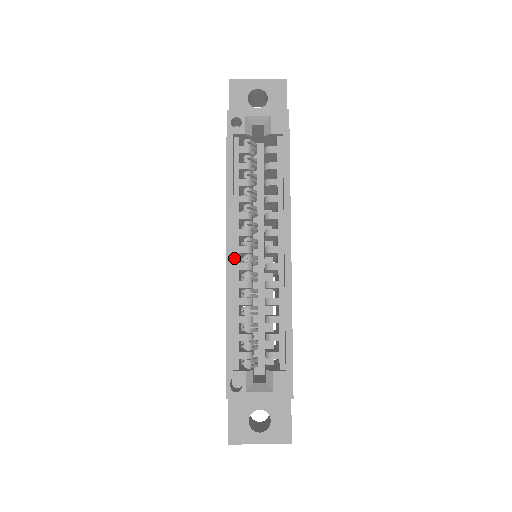
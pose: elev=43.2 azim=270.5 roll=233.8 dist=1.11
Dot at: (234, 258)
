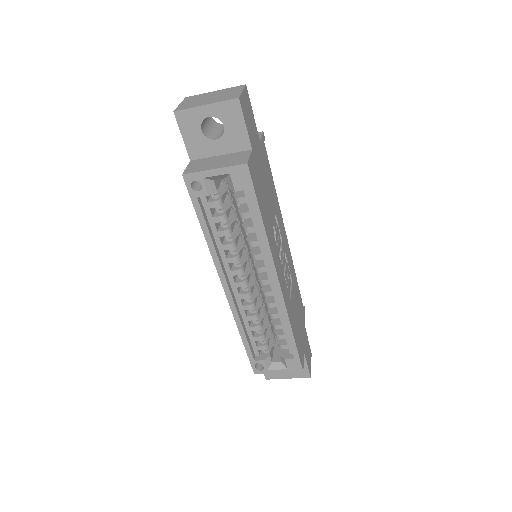
Dot at: (233, 291)
